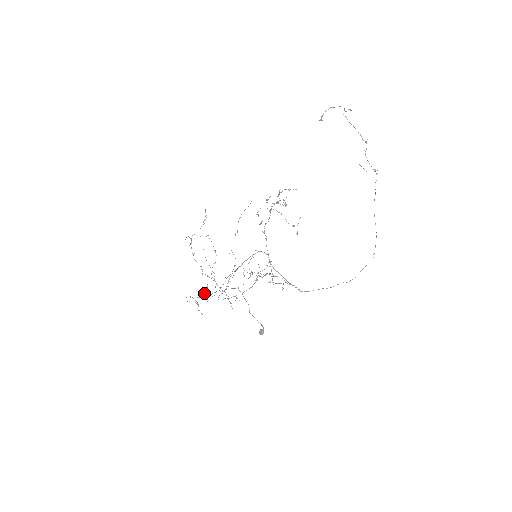
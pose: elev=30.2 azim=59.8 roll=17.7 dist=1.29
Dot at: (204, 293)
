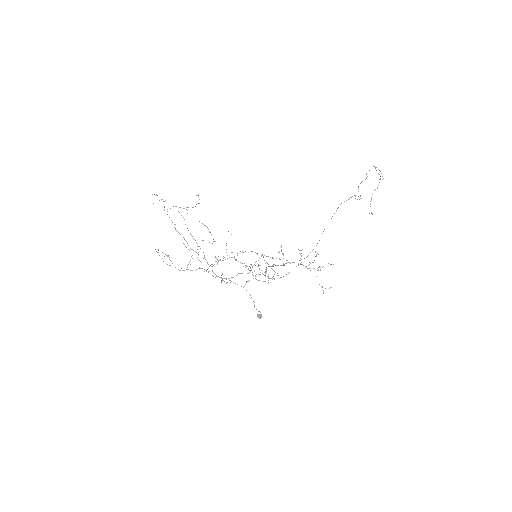
Dot at: occluded
